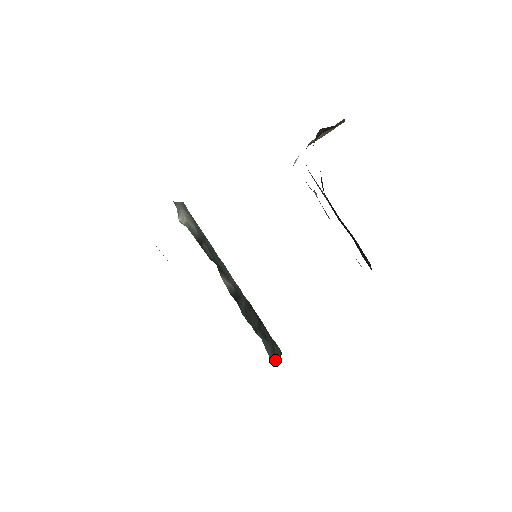
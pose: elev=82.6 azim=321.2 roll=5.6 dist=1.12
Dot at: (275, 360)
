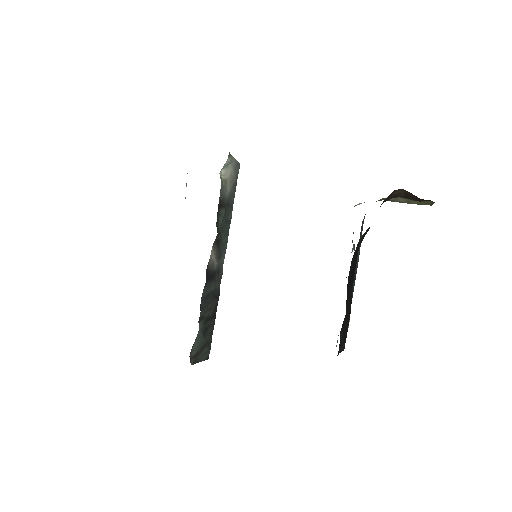
Dot at: (195, 358)
